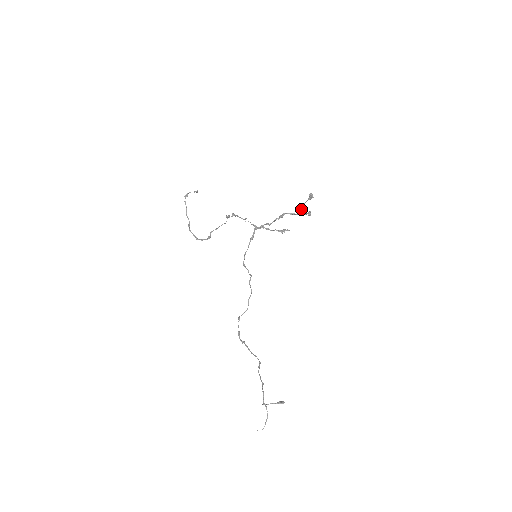
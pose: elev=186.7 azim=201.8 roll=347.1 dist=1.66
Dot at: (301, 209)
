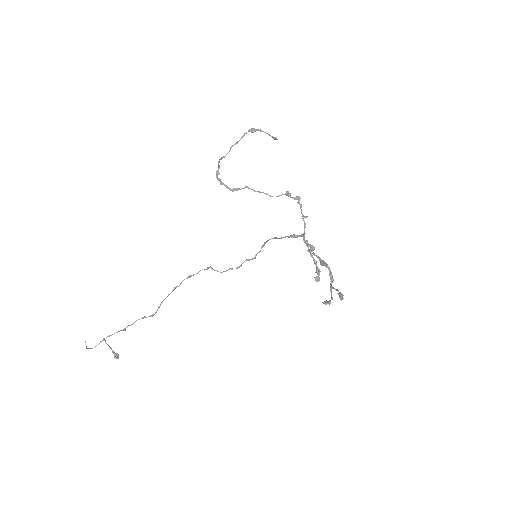
Dot at: occluded
